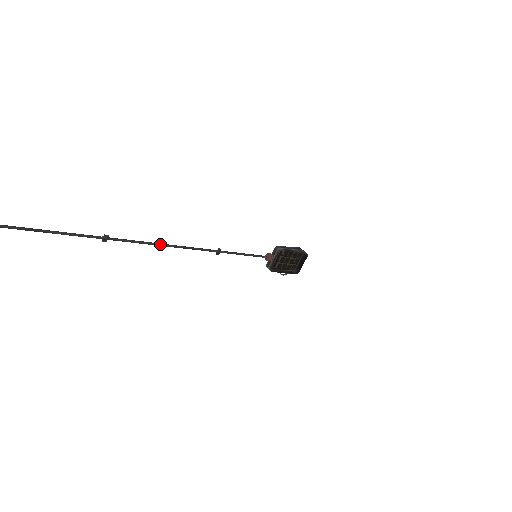
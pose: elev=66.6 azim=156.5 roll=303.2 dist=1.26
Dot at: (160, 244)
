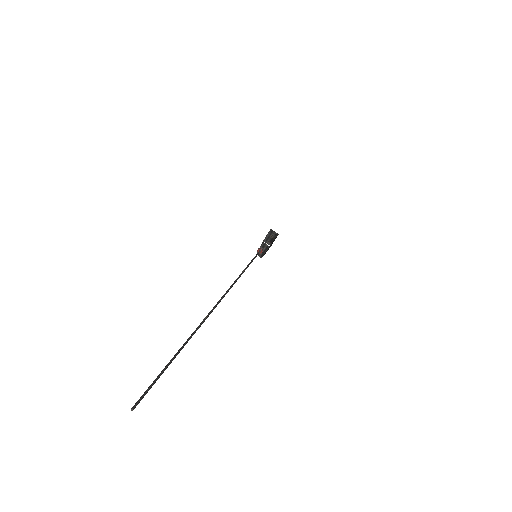
Dot at: (224, 296)
